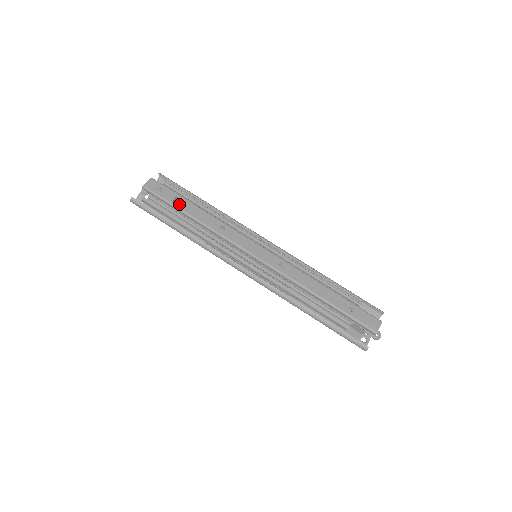
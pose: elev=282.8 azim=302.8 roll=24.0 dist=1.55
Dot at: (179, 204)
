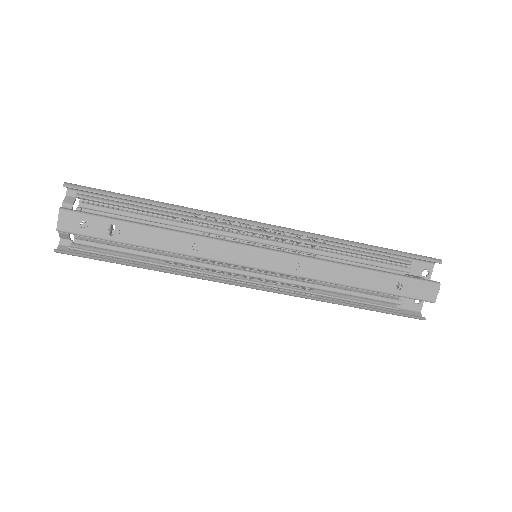
Dot at: (121, 236)
